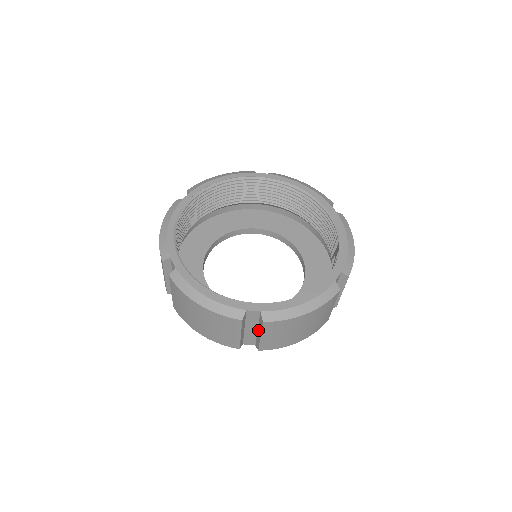
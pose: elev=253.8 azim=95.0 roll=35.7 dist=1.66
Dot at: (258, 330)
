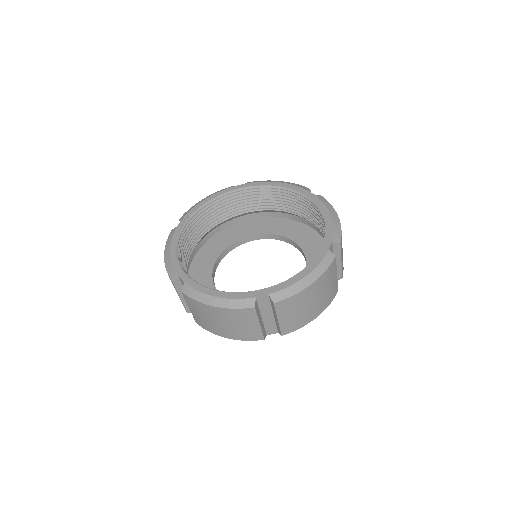
Dot at: (274, 315)
